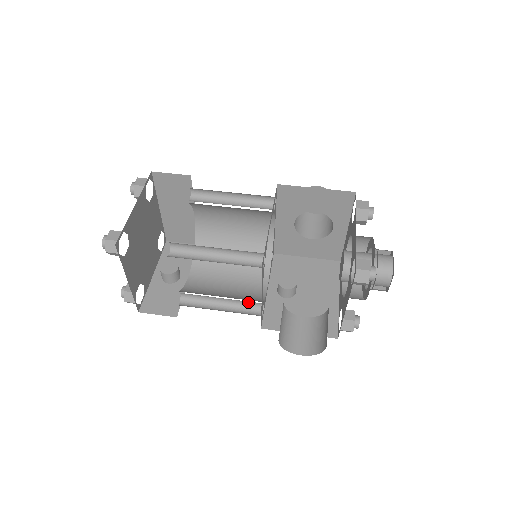
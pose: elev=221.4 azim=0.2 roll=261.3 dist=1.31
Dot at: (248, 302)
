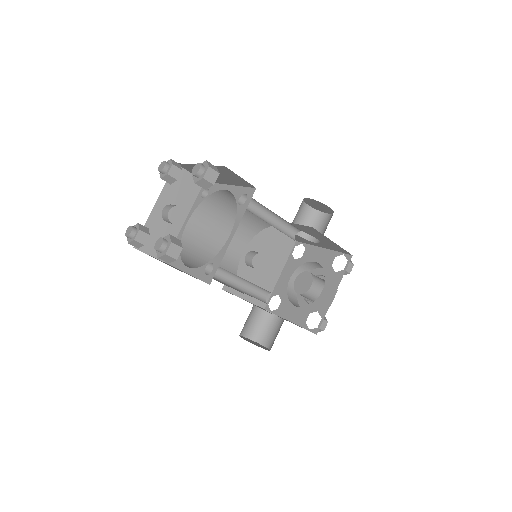
Dot at: occluded
